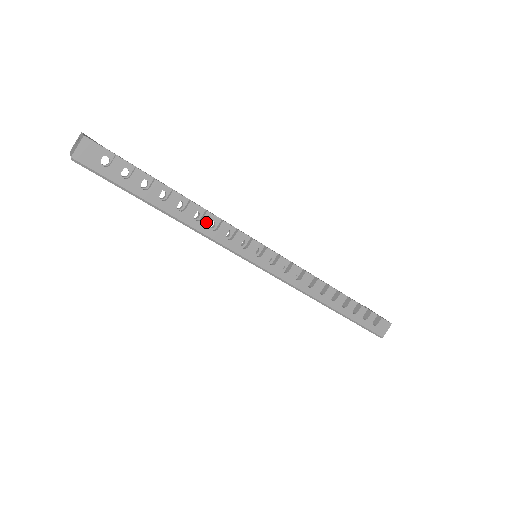
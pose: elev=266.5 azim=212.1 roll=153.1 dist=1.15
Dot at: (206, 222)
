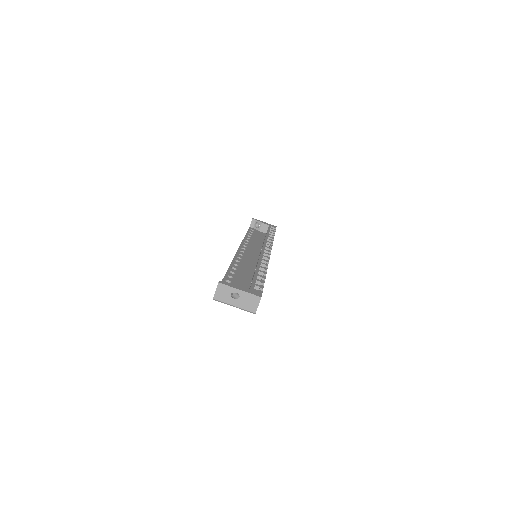
Dot at: occluded
